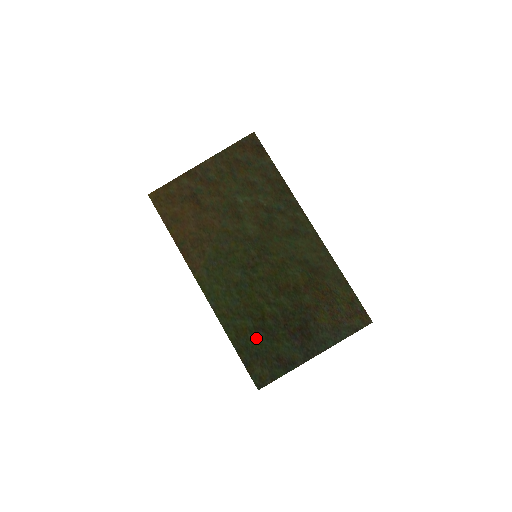
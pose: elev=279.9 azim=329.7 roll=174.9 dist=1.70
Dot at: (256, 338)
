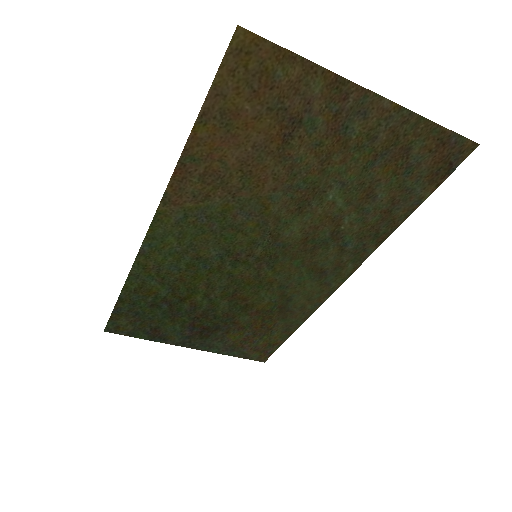
Dot at: (154, 305)
